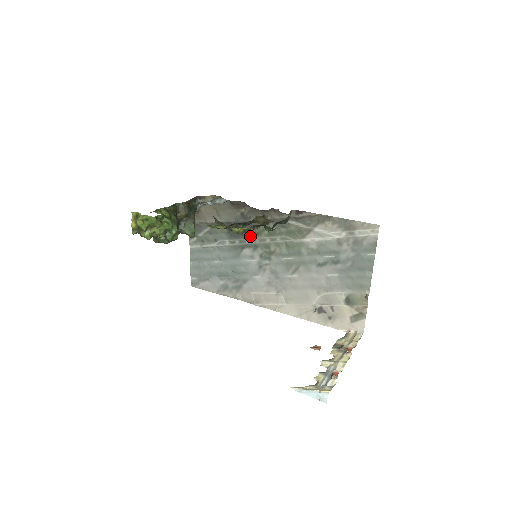
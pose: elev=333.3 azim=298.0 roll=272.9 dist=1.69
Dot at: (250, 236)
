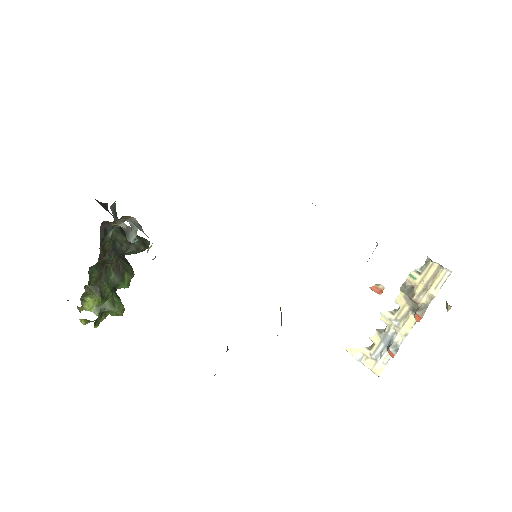
Dot at: occluded
